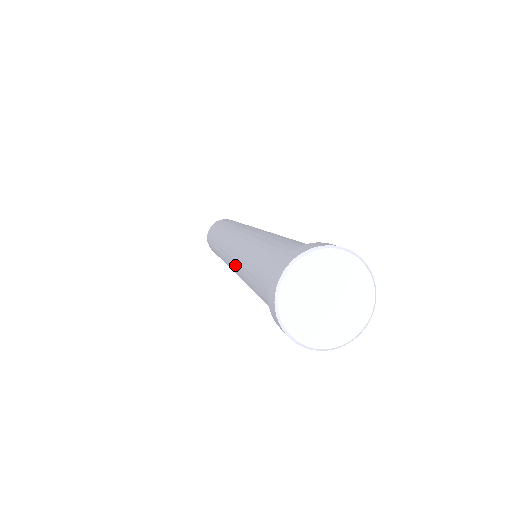
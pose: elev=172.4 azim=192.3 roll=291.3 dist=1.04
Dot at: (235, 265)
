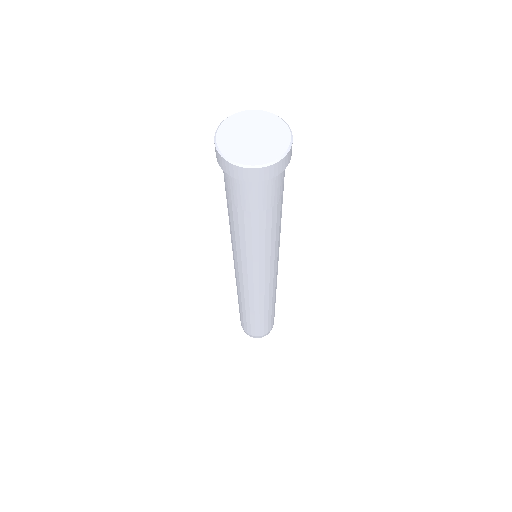
Dot at: (236, 254)
